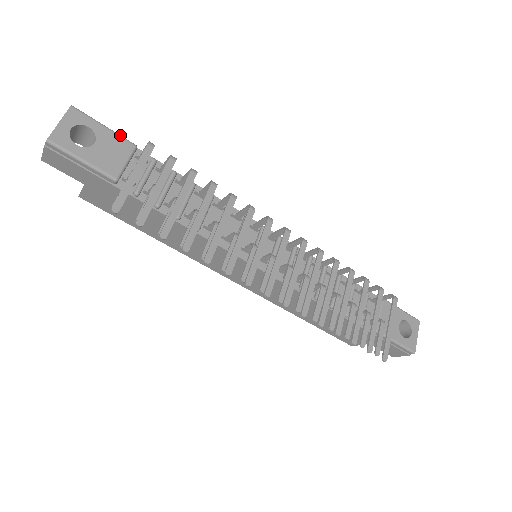
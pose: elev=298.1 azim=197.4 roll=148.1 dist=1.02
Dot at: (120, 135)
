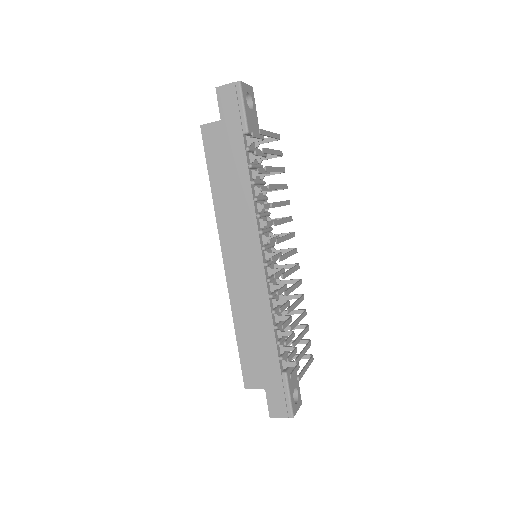
Dot at: occluded
